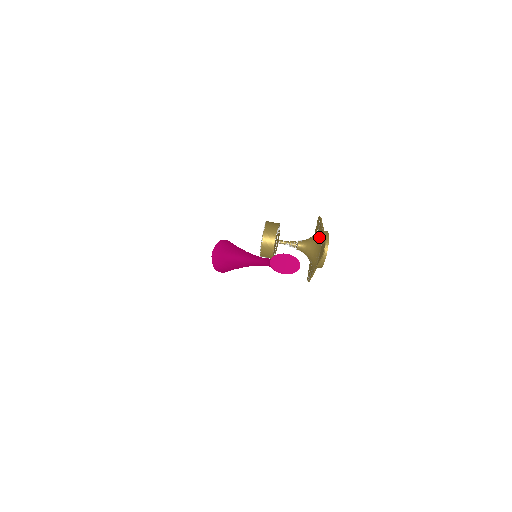
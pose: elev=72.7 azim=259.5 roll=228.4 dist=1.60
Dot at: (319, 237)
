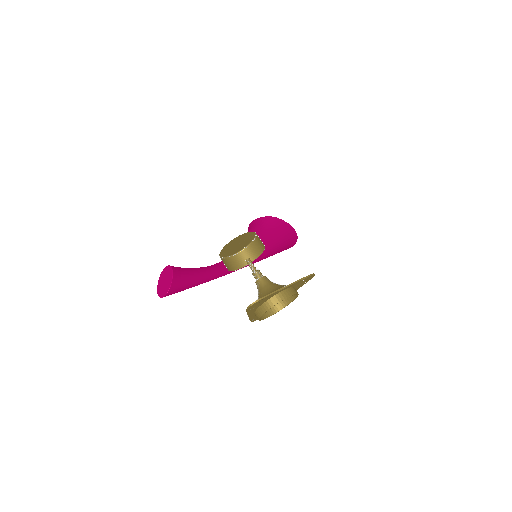
Dot at: occluded
